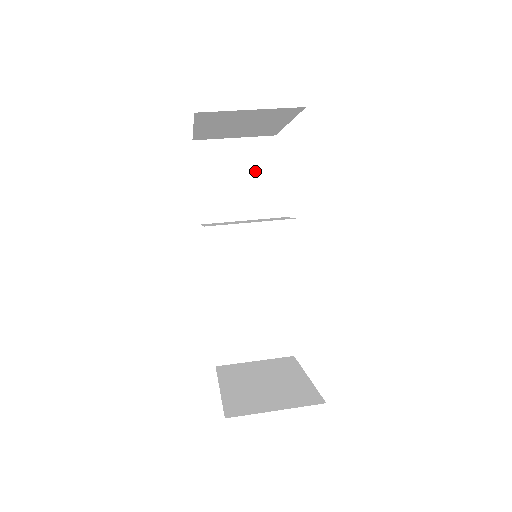
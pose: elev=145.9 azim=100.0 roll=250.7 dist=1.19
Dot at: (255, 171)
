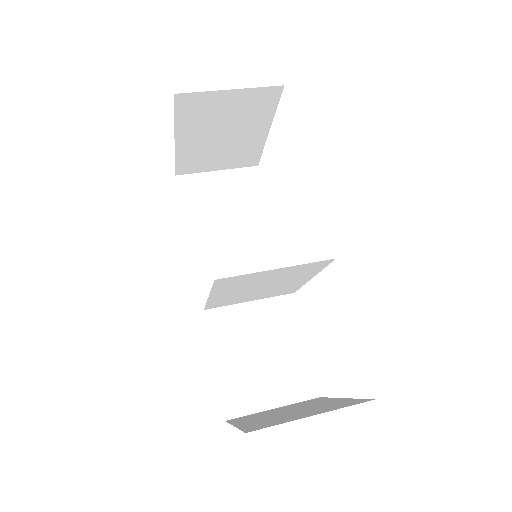
Dot at: (242, 199)
